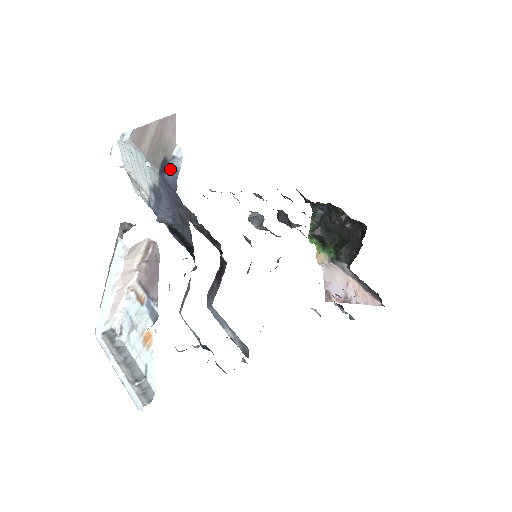
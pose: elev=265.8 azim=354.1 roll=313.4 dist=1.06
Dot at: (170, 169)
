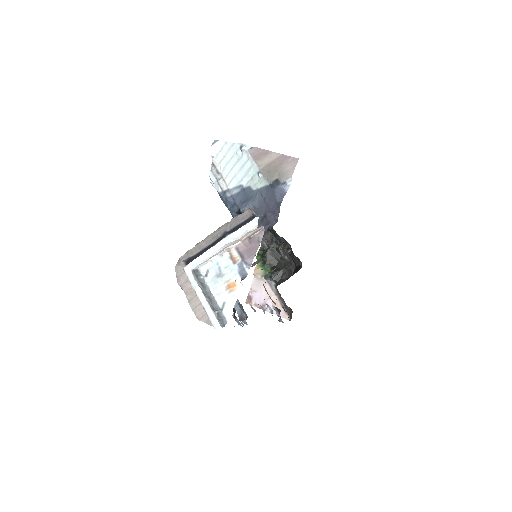
Dot at: (279, 188)
